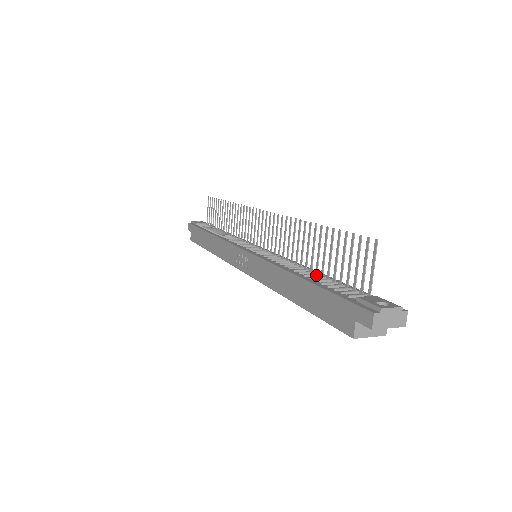
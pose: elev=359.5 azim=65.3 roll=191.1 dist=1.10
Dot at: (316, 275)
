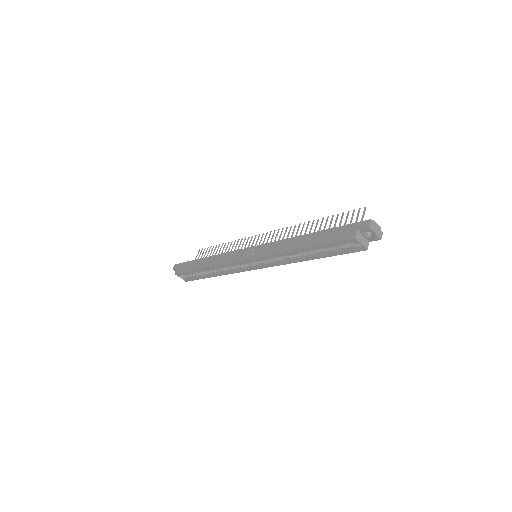
Dot at: occluded
